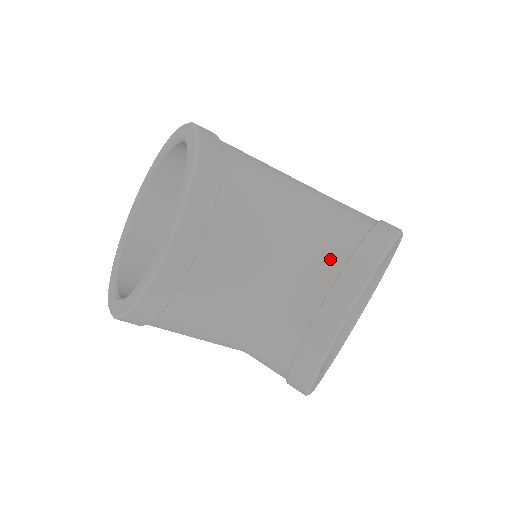
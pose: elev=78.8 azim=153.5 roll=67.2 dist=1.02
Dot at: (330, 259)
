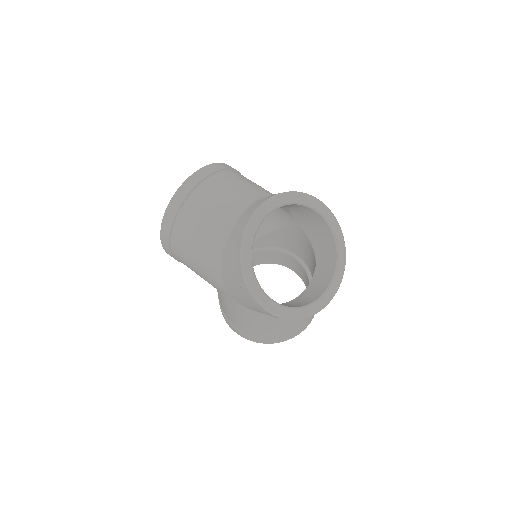
Dot at: occluded
